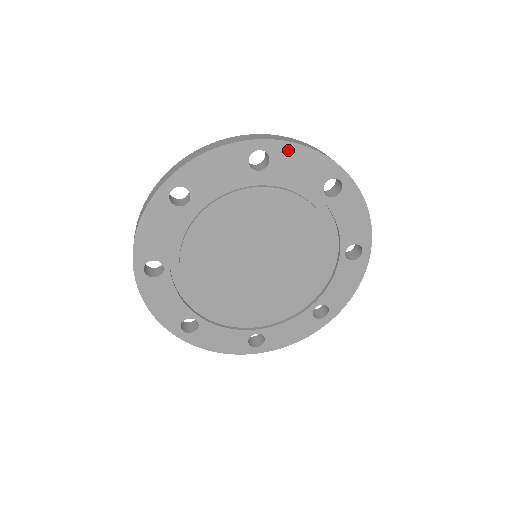
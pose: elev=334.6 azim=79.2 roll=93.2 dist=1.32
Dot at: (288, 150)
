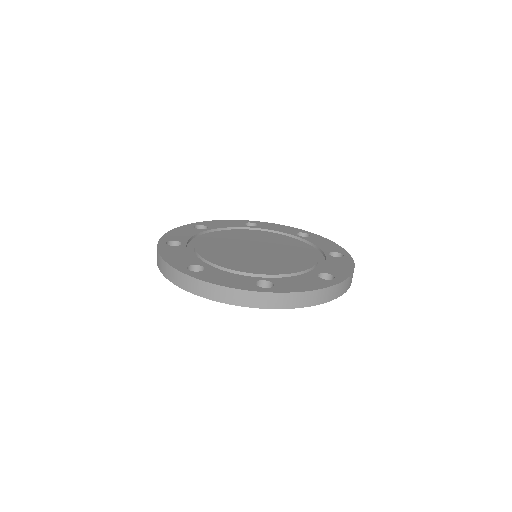
Dot at: (268, 224)
